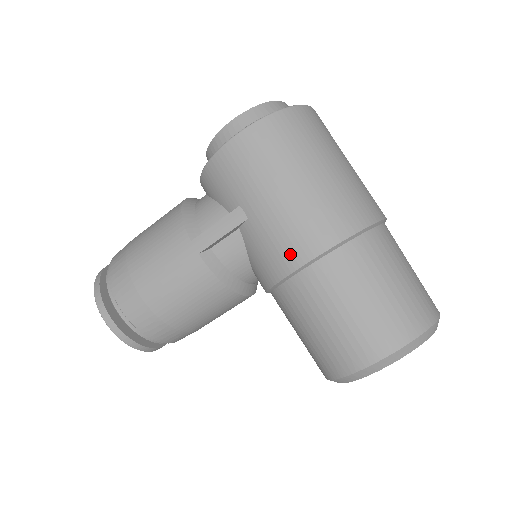
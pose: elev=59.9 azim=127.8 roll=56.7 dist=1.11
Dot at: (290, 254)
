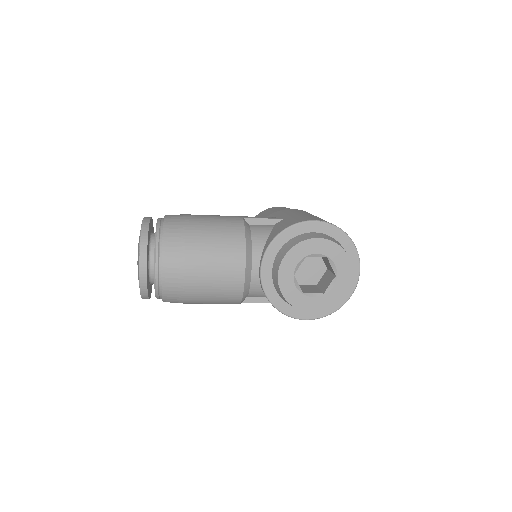
Dot at: occluded
